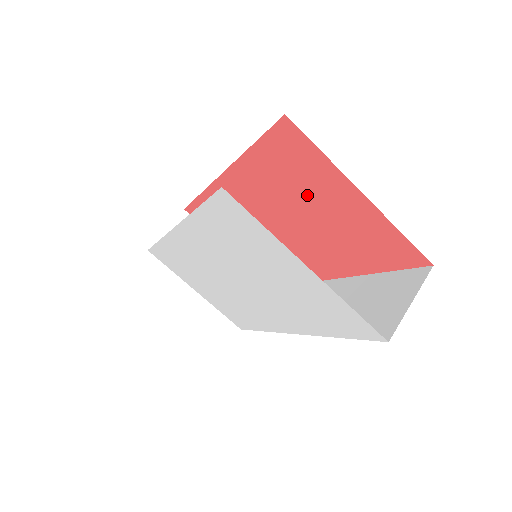
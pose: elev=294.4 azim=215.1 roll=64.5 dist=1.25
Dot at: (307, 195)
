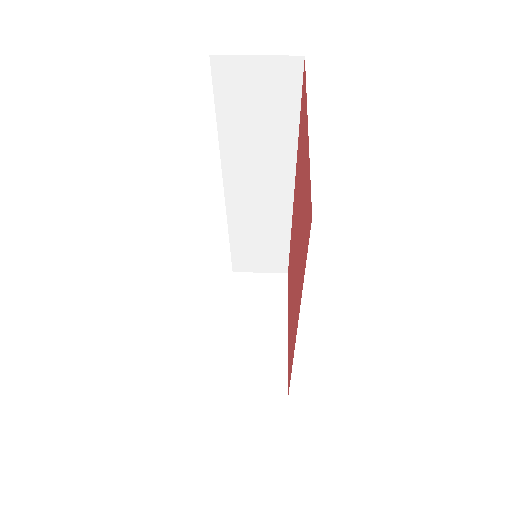
Dot at: occluded
